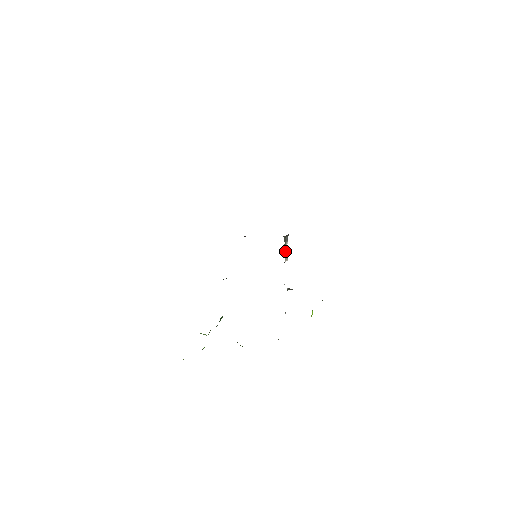
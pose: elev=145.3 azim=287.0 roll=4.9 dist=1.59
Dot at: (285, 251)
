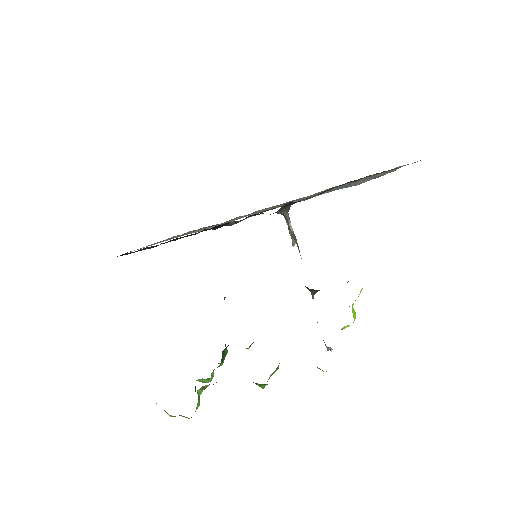
Dot at: (291, 235)
